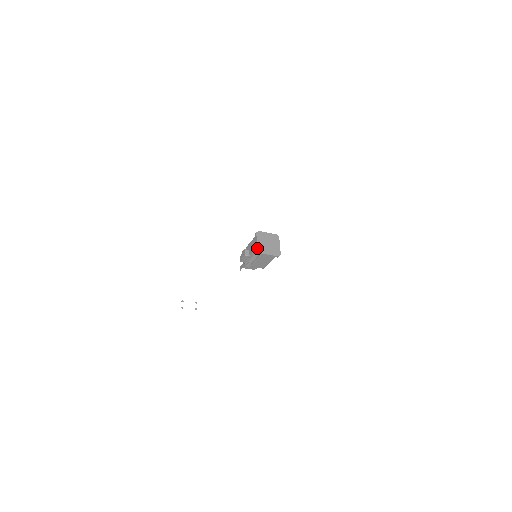
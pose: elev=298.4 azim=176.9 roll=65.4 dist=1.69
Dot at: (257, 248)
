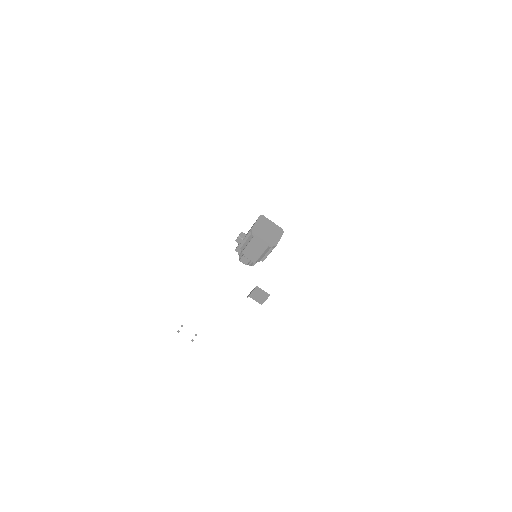
Dot at: (252, 227)
